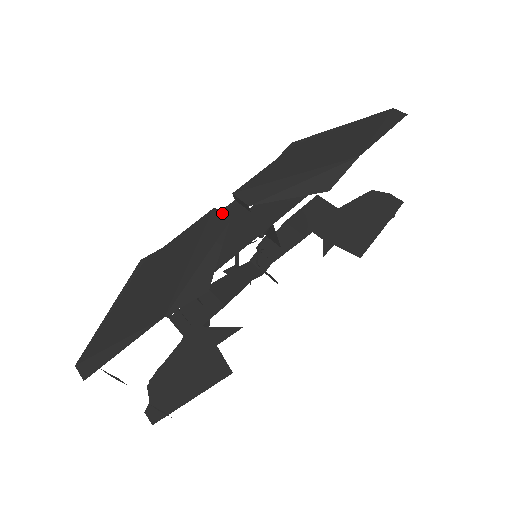
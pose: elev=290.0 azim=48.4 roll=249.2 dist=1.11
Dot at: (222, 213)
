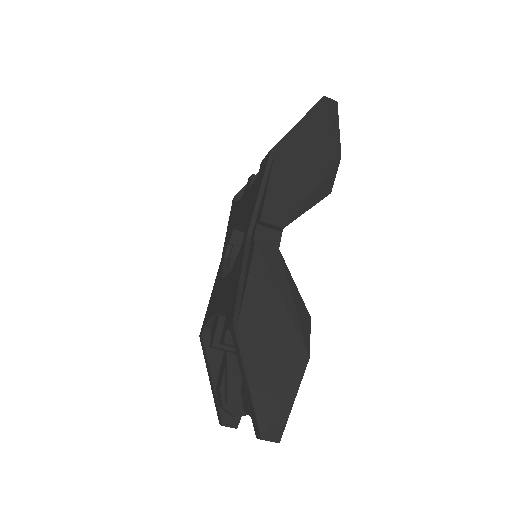
Dot at: (257, 241)
